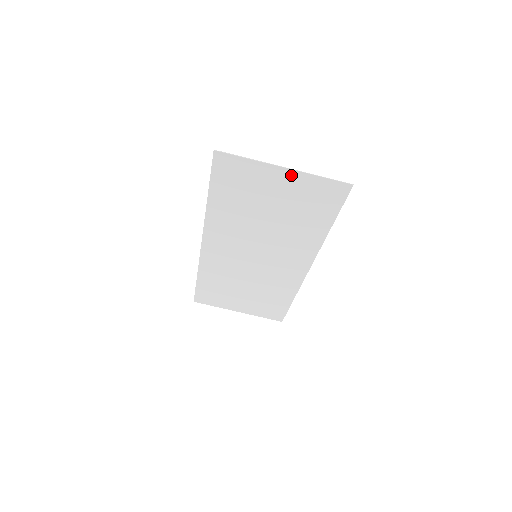
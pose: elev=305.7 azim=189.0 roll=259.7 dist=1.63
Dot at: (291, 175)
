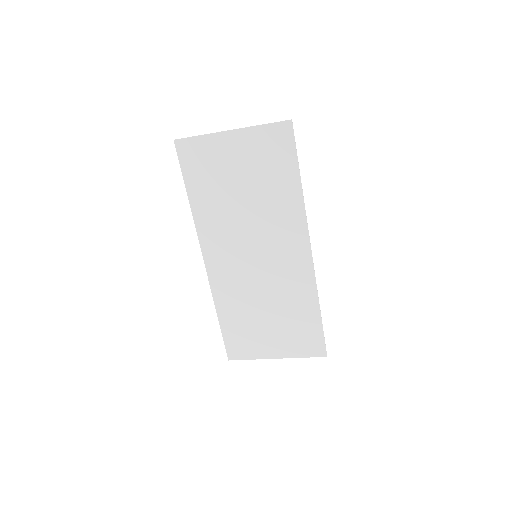
Dot at: (239, 135)
